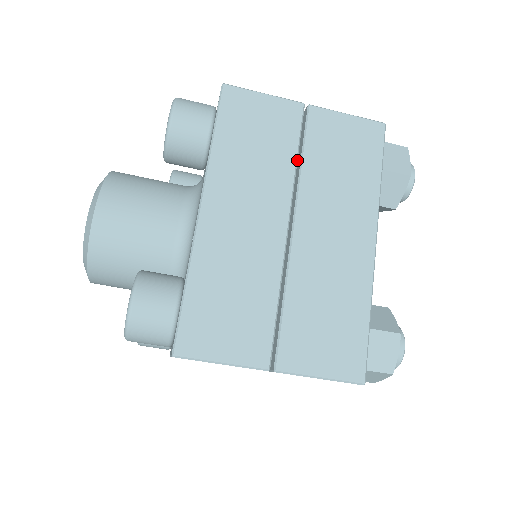
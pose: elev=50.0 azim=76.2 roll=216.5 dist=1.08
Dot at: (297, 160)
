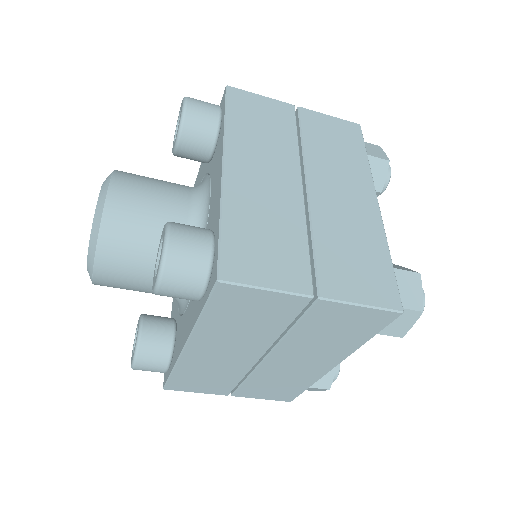
Dot at: (298, 141)
